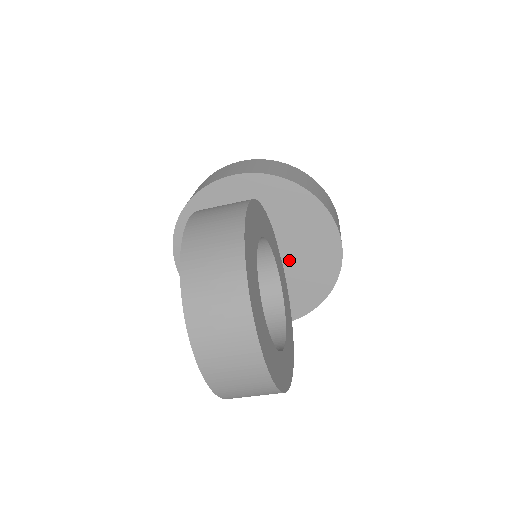
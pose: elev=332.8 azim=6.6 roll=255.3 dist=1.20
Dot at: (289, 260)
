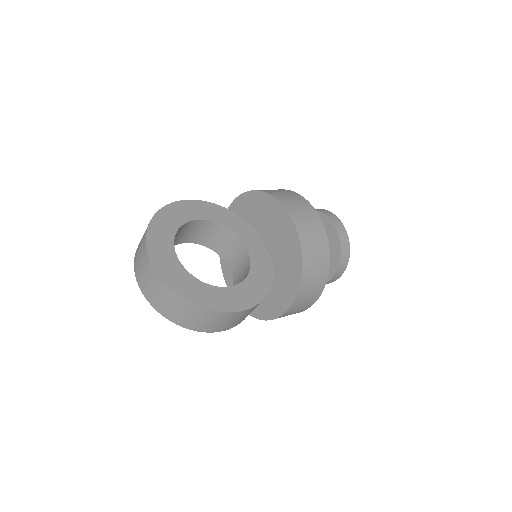
Dot at: (271, 249)
